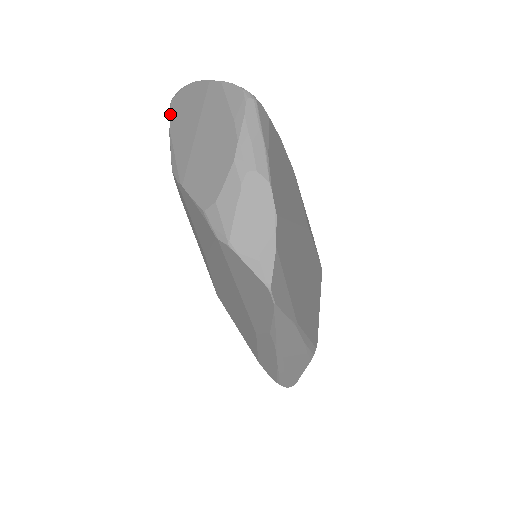
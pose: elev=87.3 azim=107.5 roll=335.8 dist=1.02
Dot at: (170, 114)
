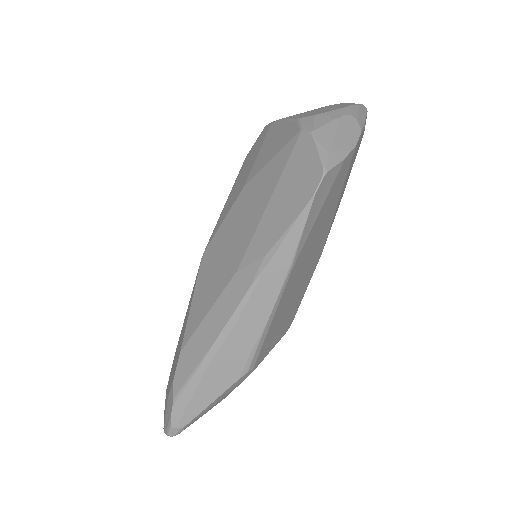
Dot at: occluded
